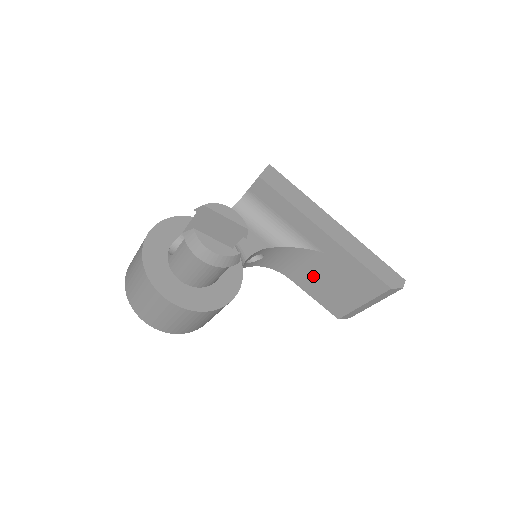
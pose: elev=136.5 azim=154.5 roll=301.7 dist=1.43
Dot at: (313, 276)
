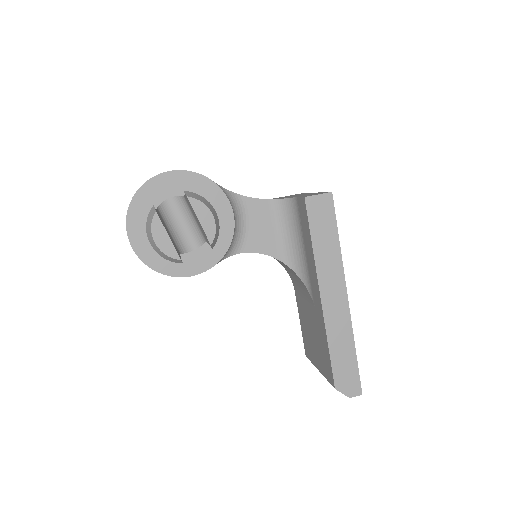
Dot at: (305, 310)
